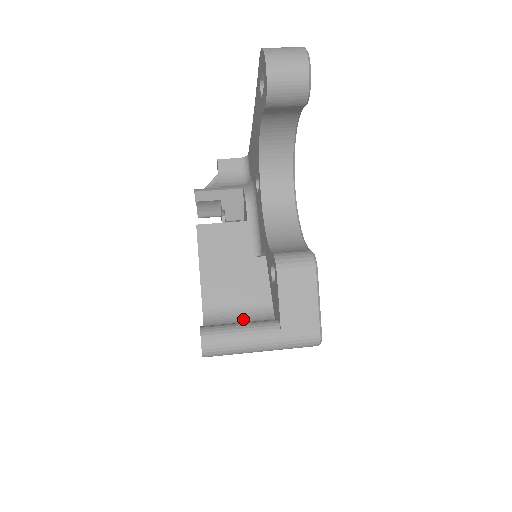
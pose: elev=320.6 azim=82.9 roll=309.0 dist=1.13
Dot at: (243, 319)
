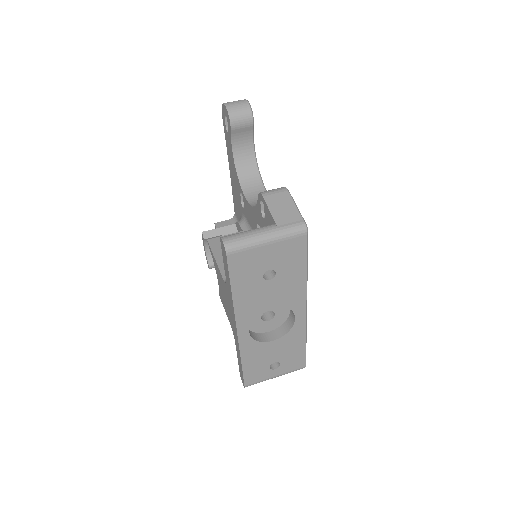
Dot at: occluded
